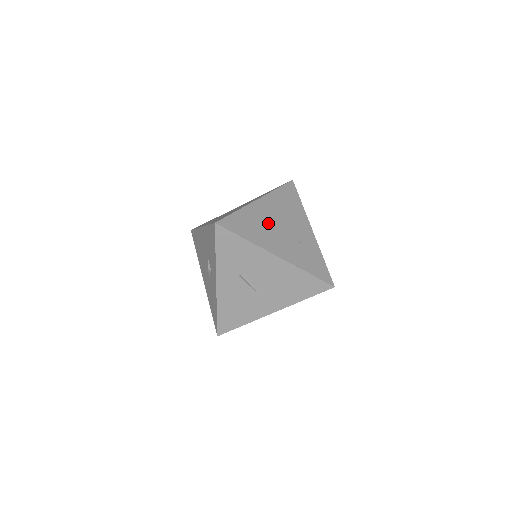
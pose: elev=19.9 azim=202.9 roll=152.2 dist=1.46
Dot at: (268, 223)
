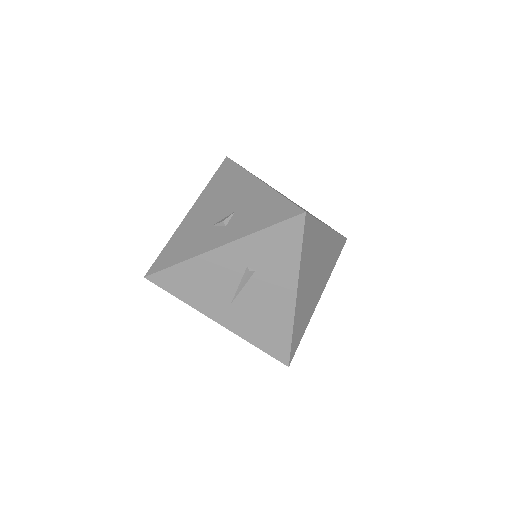
Dot at: (317, 258)
